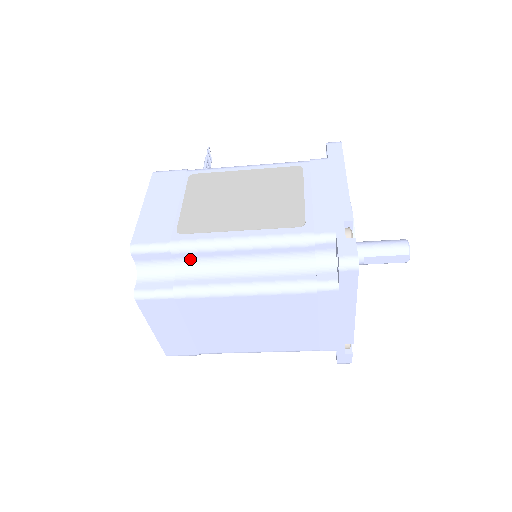
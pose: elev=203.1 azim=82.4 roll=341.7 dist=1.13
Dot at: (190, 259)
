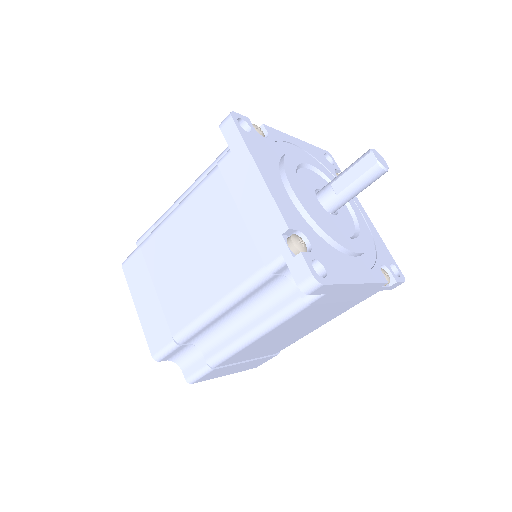
Dot at: occluded
